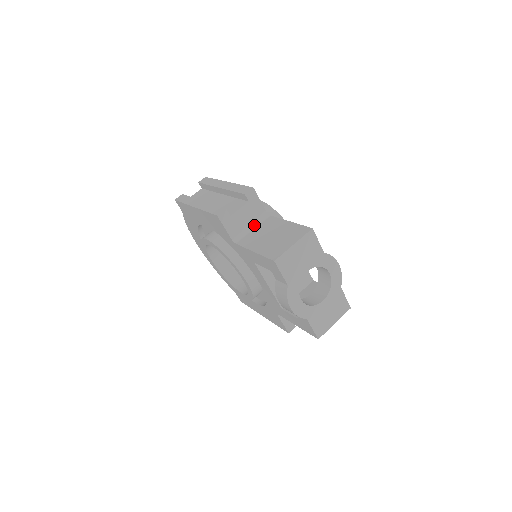
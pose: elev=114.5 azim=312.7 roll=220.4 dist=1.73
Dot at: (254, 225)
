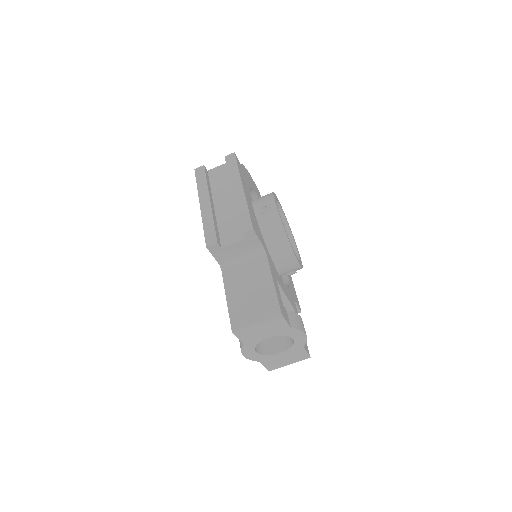
Dot at: (246, 257)
